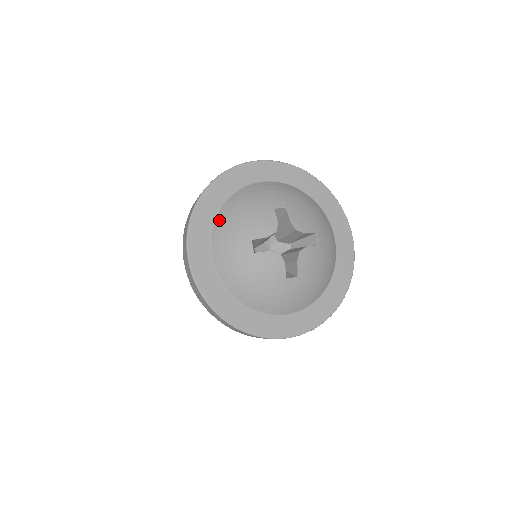
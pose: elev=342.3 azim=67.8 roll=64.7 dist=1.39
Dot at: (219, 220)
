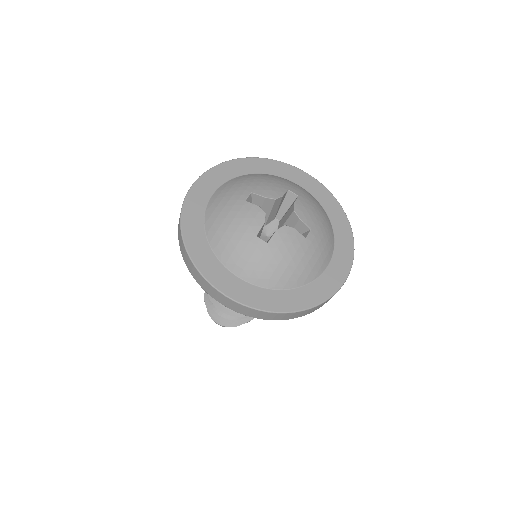
Dot at: (217, 248)
